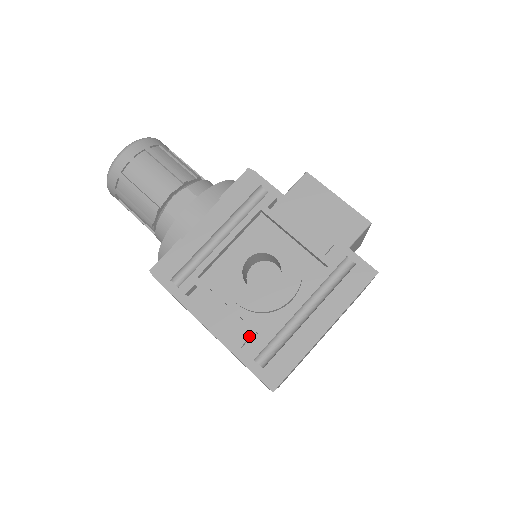
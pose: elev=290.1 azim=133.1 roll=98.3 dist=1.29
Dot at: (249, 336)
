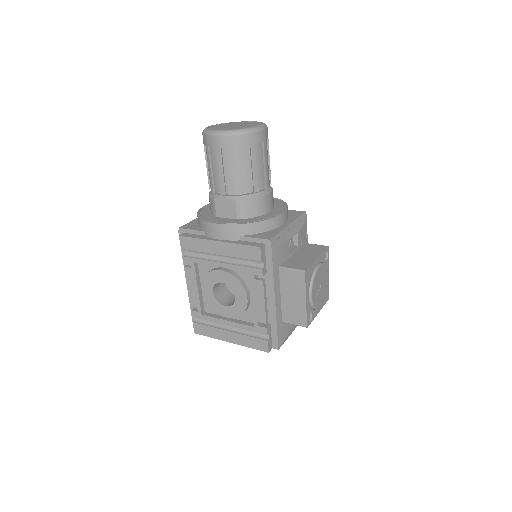
Dot at: (197, 307)
